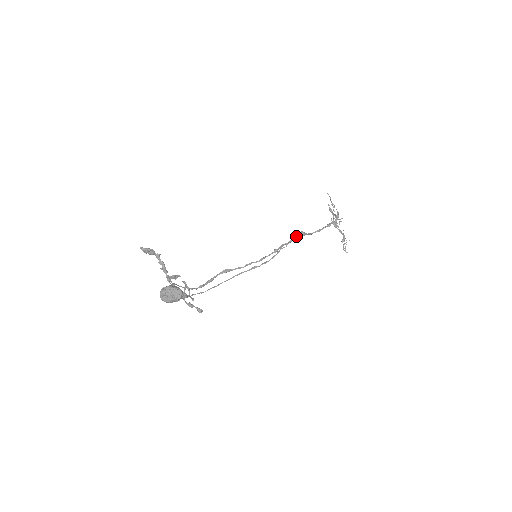
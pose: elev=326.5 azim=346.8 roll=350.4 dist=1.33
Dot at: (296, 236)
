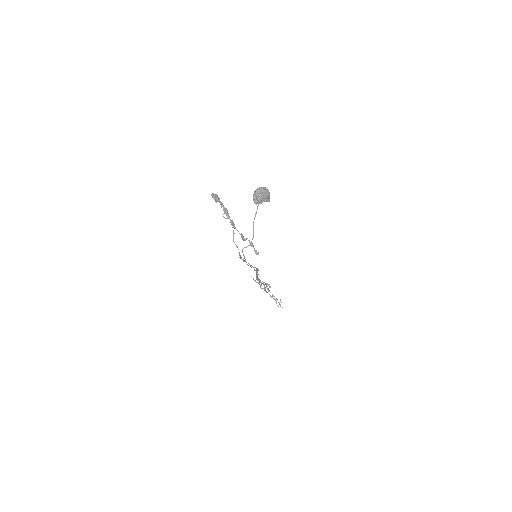
Dot at: occluded
